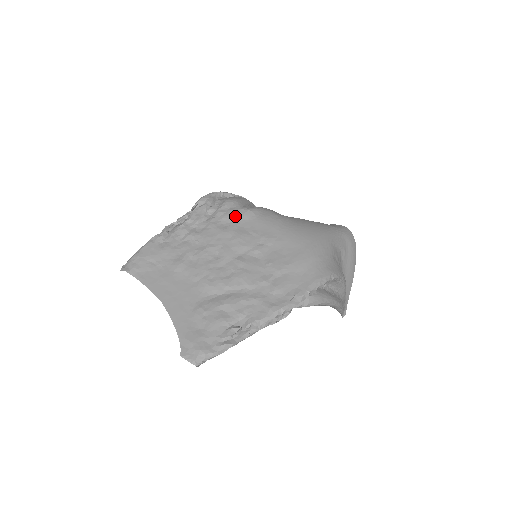
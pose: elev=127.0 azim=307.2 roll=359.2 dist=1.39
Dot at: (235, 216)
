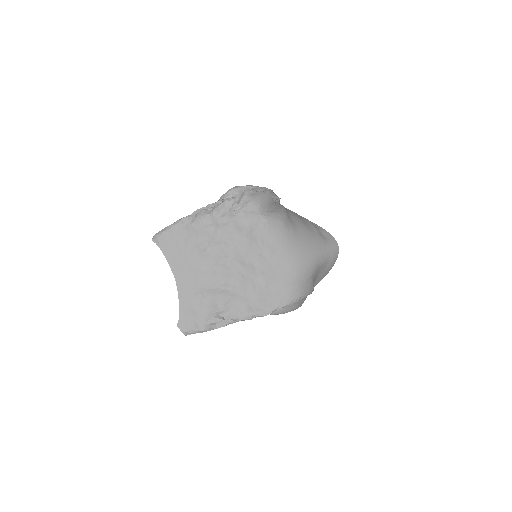
Dot at: (252, 221)
